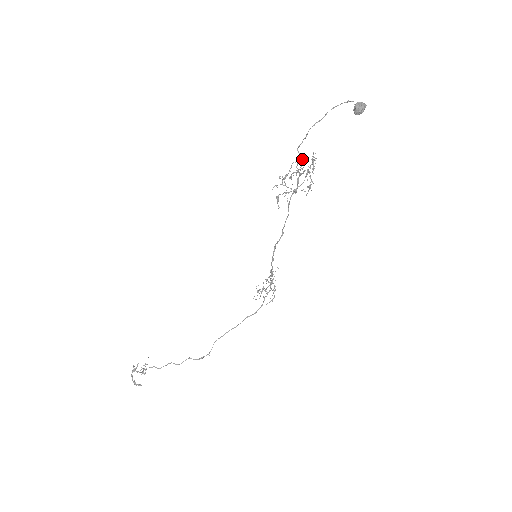
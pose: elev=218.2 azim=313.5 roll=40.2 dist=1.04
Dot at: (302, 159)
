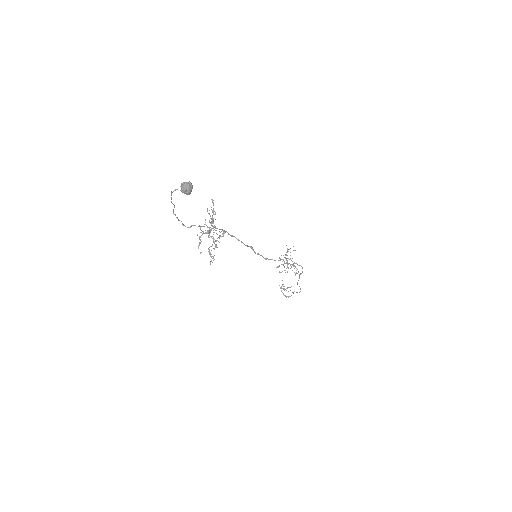
Dot at: occluded
